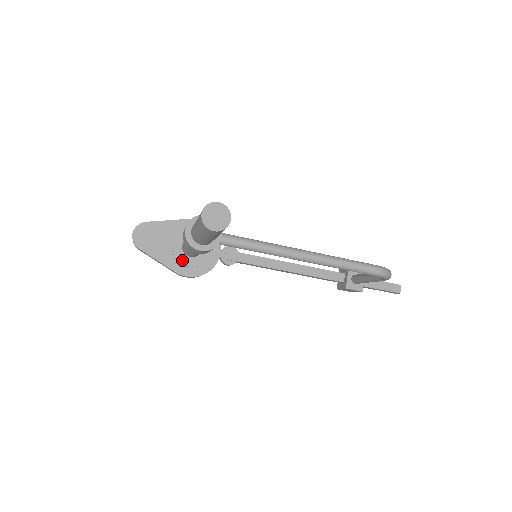
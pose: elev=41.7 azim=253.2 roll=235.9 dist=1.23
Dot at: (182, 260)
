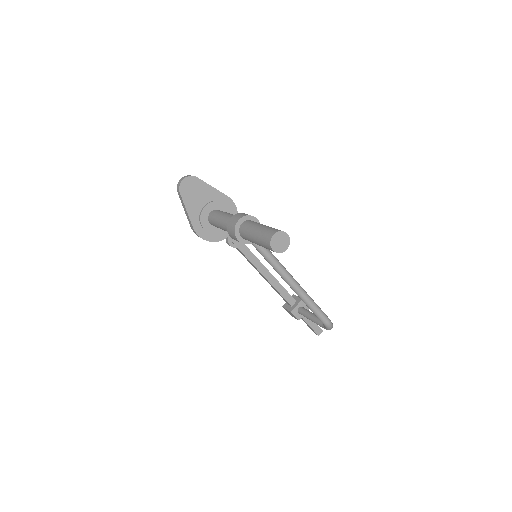
Dot at: (203, 222)
